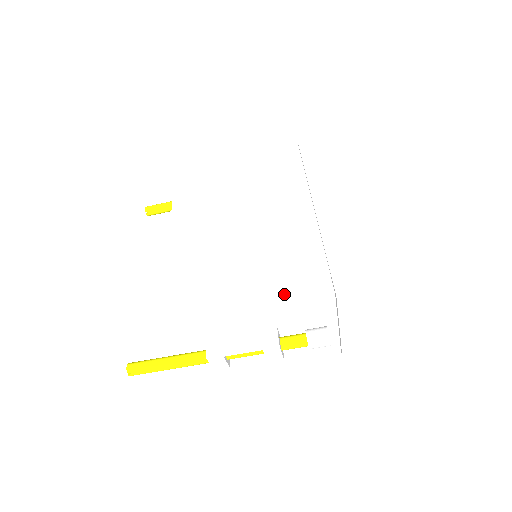
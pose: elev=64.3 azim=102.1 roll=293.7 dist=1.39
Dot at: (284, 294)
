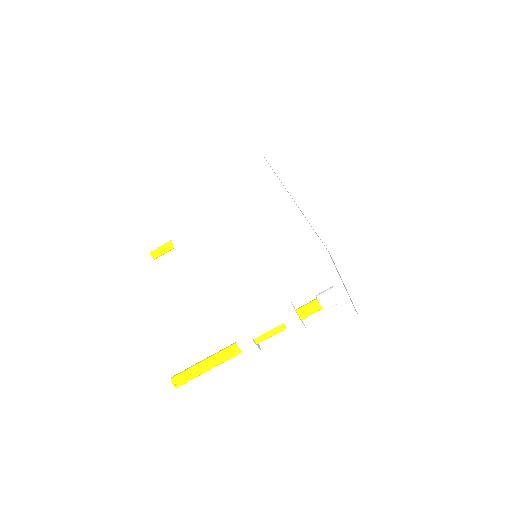
Dot at: (285, 266)
